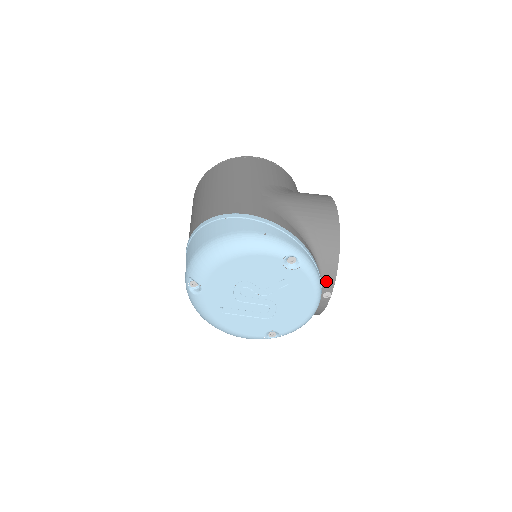
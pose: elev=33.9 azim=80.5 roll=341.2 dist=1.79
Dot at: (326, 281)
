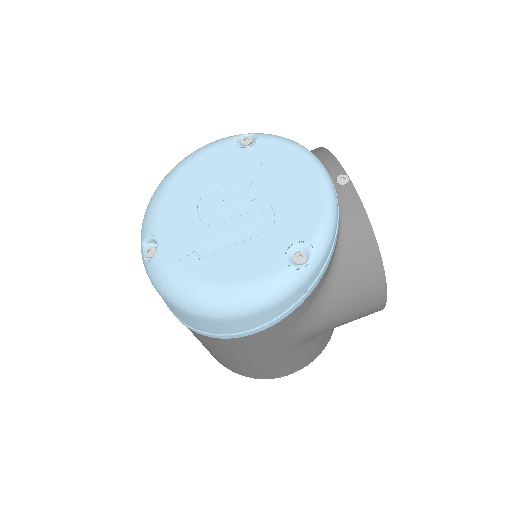
Dot at: (326, 166)
